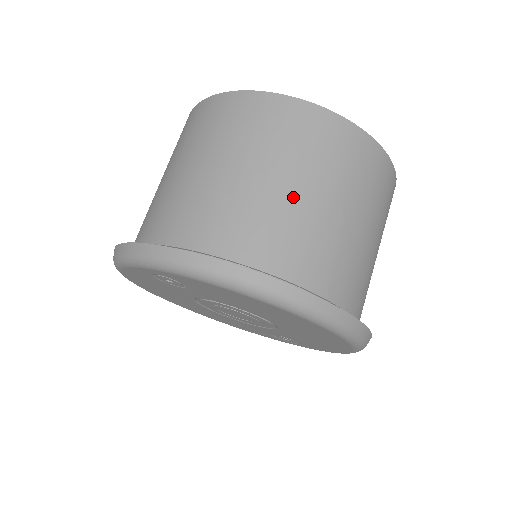
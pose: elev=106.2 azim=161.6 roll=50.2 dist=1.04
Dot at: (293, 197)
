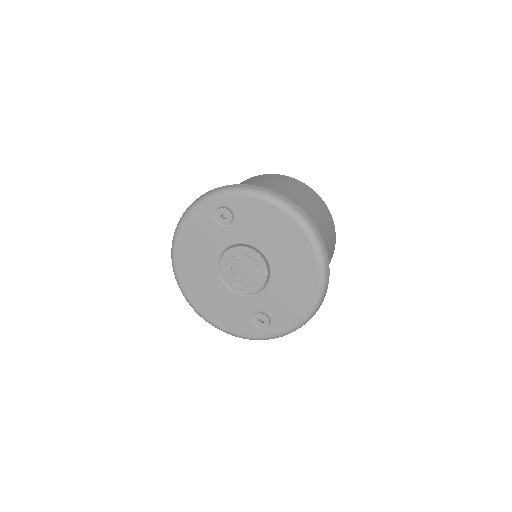
Dot at: (297, 197)
